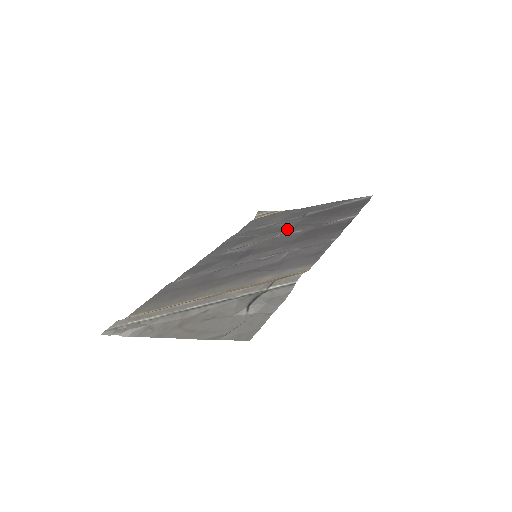
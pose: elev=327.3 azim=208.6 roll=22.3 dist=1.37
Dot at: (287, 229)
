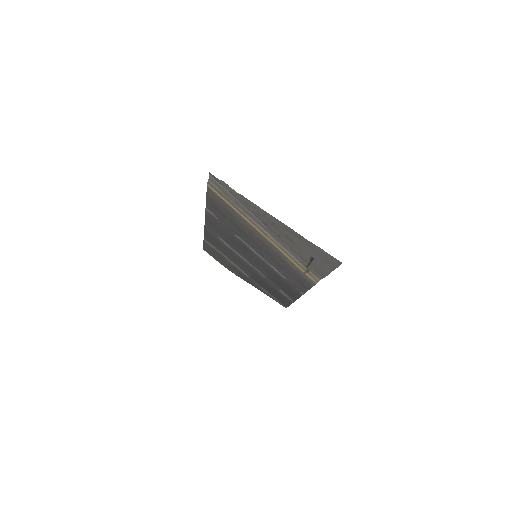
Dot at: (252, 269)
